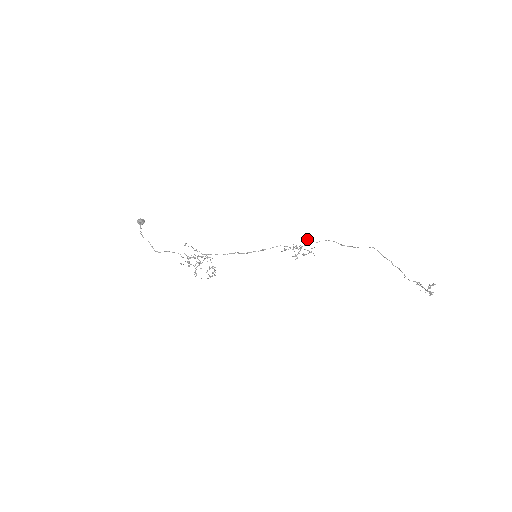
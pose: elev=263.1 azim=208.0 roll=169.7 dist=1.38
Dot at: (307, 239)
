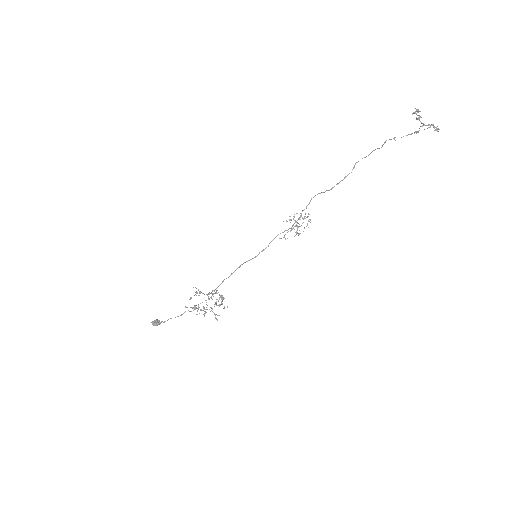
Dot at: occluded
